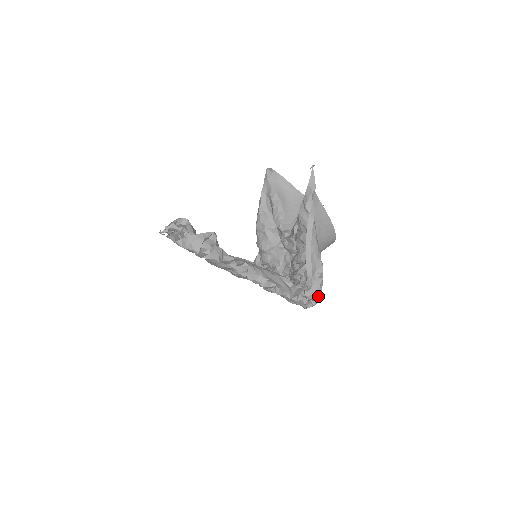
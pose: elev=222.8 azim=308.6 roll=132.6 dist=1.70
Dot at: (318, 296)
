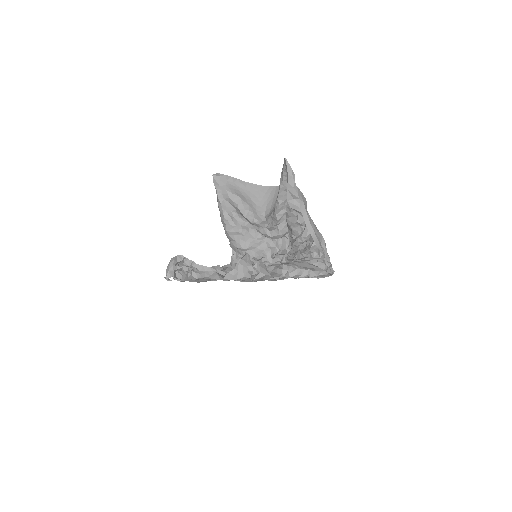
Dot at: (328, 262)
